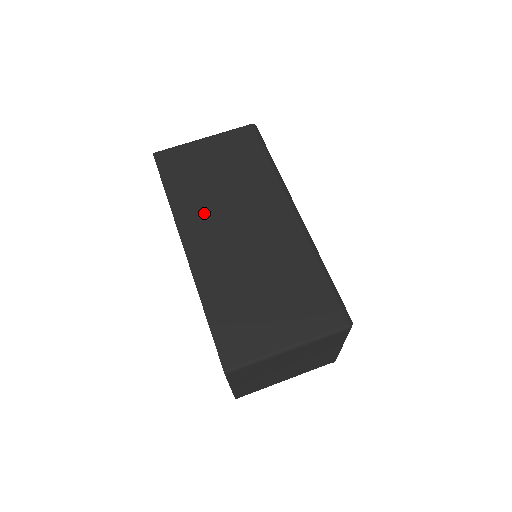
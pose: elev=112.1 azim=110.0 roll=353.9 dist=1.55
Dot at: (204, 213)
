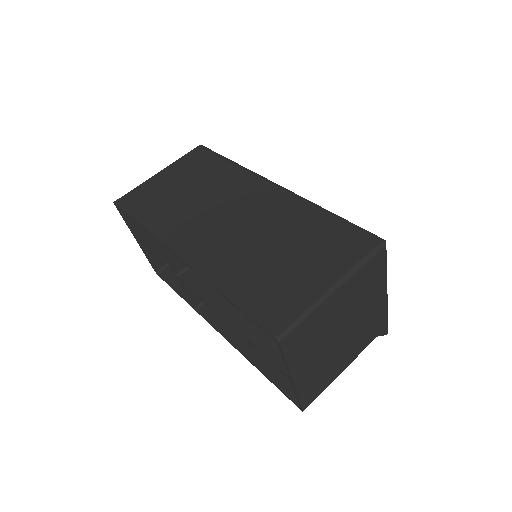
Dot at: (186, 222)
